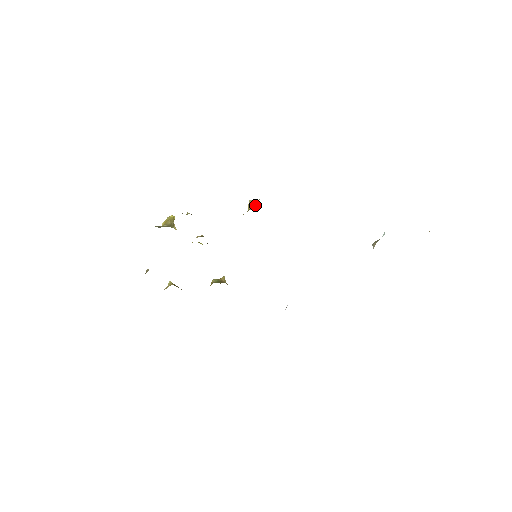
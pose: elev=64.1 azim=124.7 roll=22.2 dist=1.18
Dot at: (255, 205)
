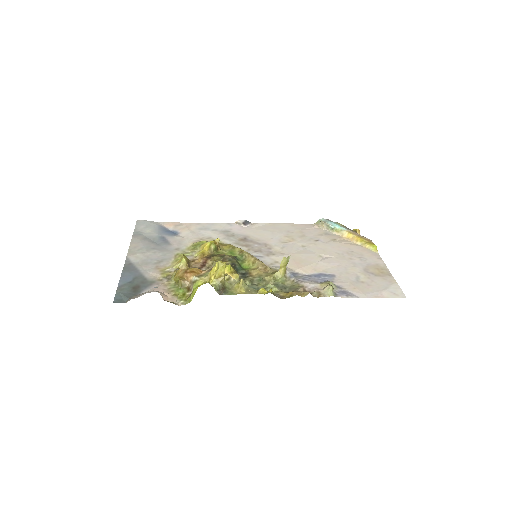
Dot at: occluded
